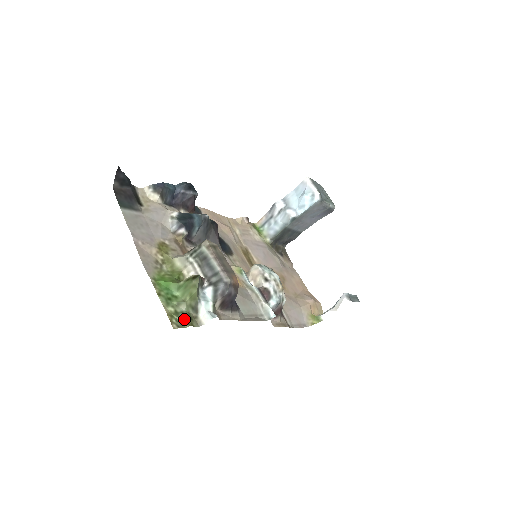
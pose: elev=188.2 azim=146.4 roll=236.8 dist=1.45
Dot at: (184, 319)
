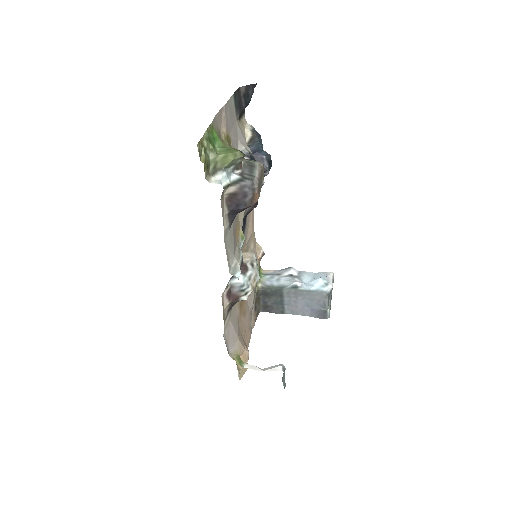
Dot at: (206, 157)
